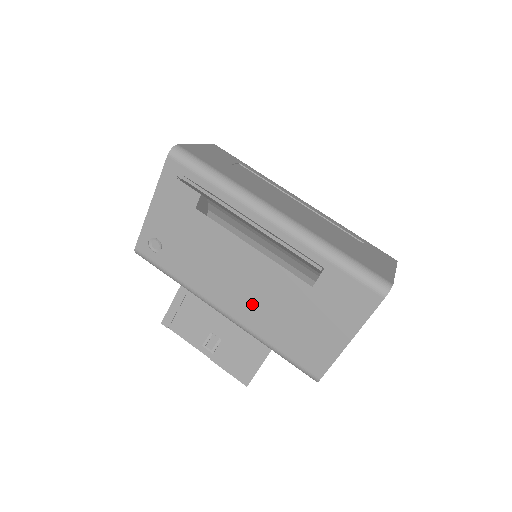
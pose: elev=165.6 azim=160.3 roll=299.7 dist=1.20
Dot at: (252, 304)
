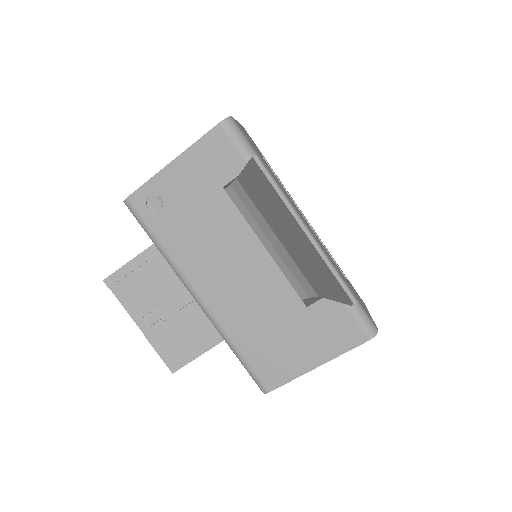
Dot at: (236, 301)
